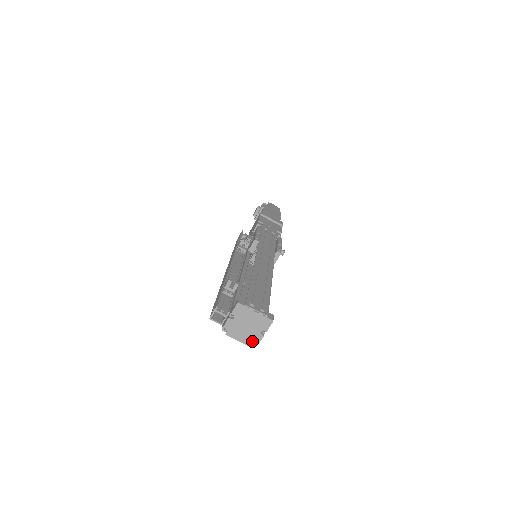
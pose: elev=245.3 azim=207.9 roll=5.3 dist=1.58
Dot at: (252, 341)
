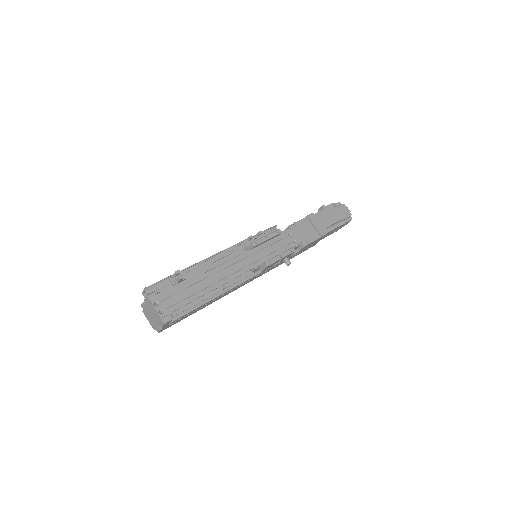
Dot at: (155, 327)
